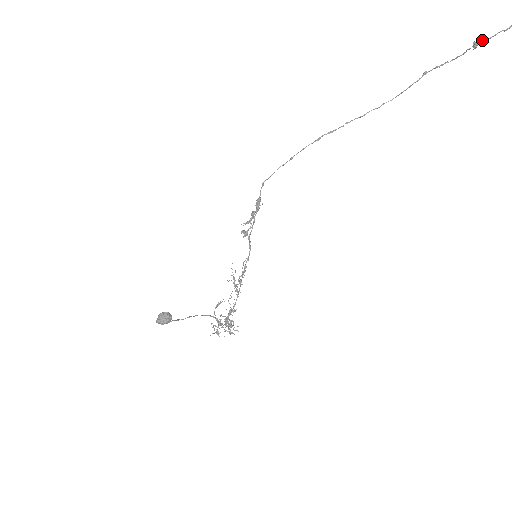
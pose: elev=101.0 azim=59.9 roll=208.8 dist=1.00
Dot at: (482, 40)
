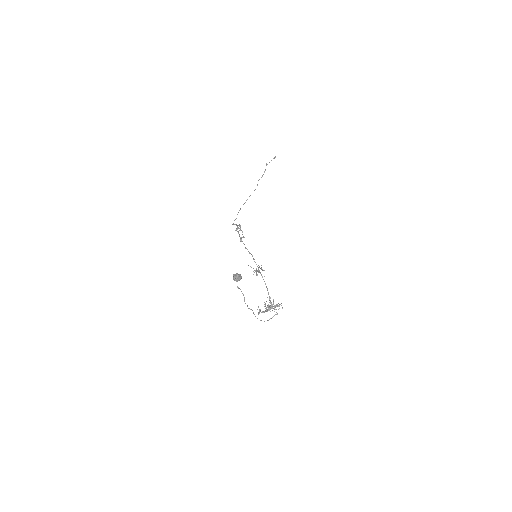
Dot at: occluded
